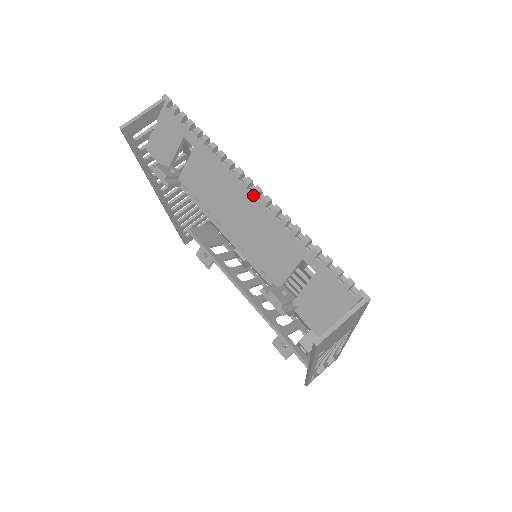
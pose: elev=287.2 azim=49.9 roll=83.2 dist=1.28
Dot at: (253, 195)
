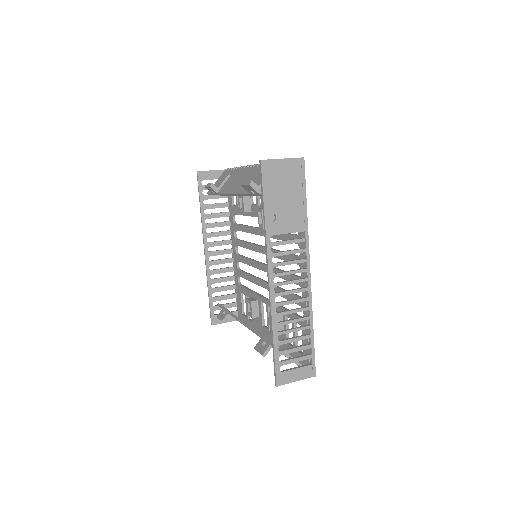
Dot at: (255, 167)
